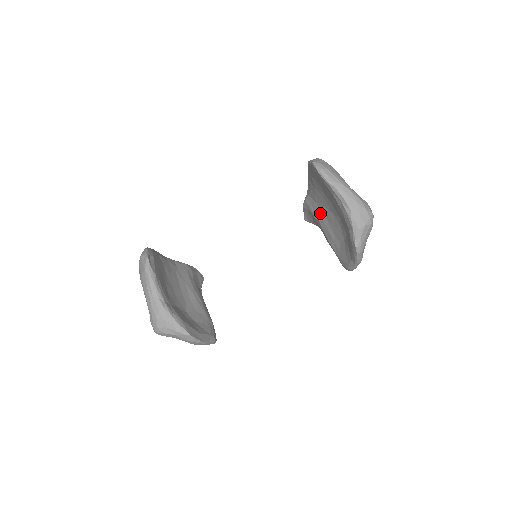
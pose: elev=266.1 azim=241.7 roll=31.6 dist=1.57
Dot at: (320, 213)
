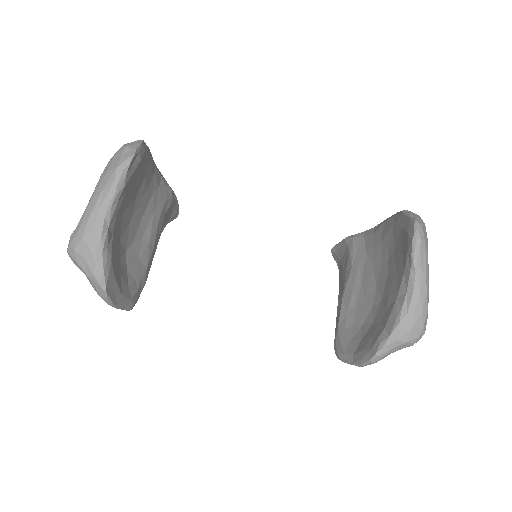
Dot at: (360, 267)
